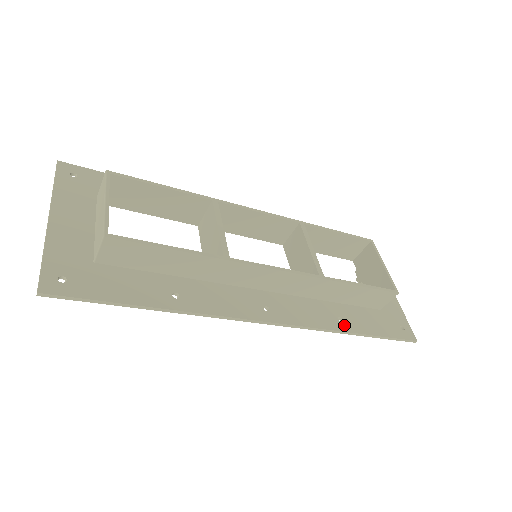
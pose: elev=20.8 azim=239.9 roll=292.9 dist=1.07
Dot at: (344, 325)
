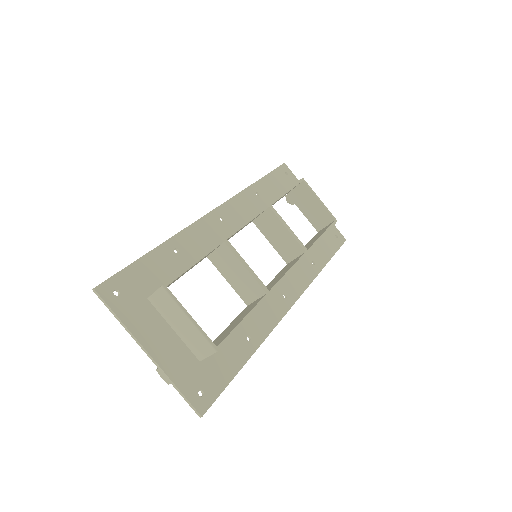
Dot at: (317, 267)
